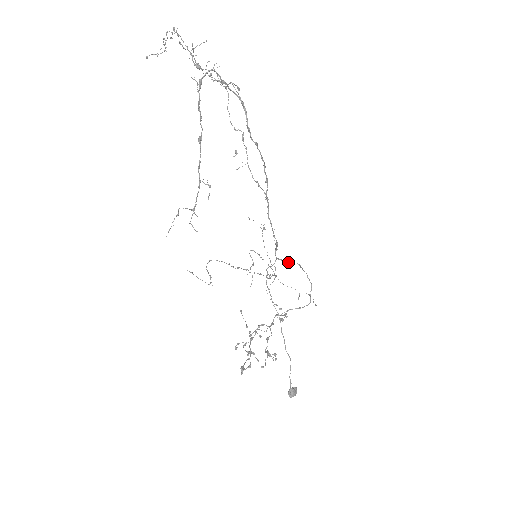
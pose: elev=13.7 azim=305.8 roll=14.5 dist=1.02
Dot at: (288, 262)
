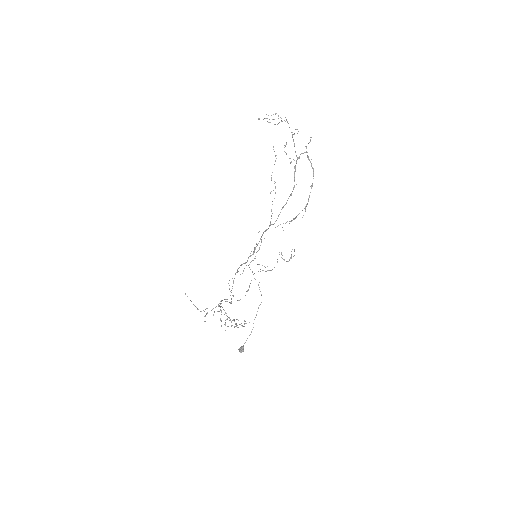
Dot at: occluded
